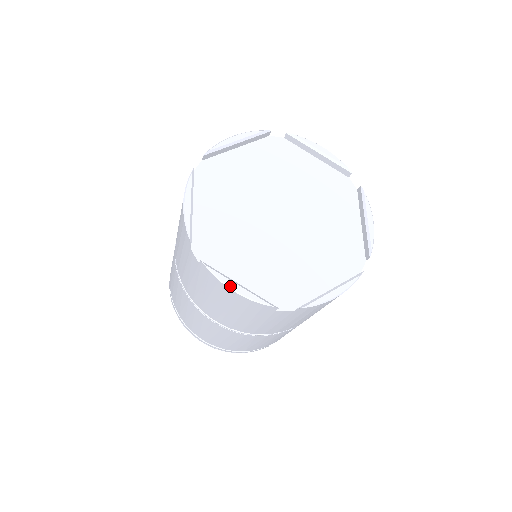
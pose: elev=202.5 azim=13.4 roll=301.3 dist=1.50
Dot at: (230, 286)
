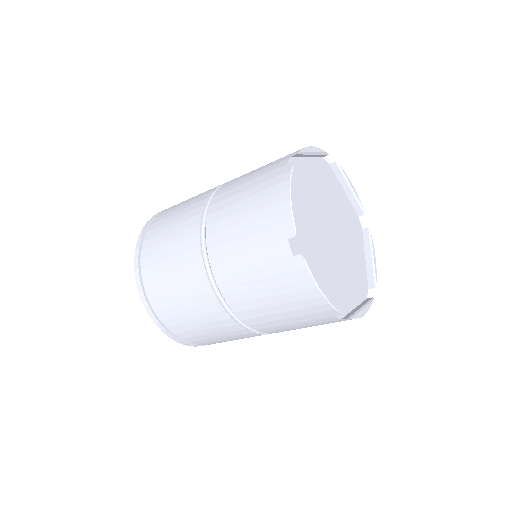
Dot at: (363, 314)
